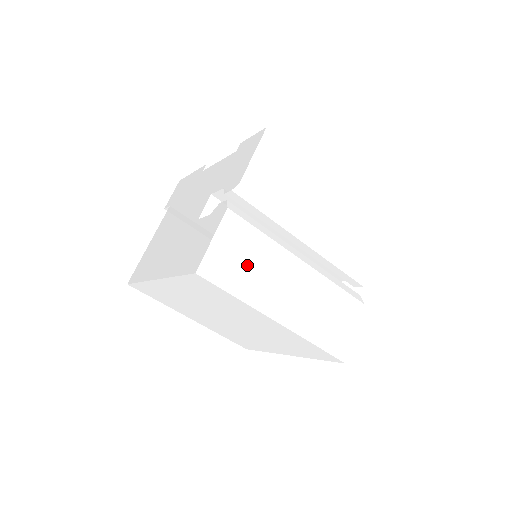
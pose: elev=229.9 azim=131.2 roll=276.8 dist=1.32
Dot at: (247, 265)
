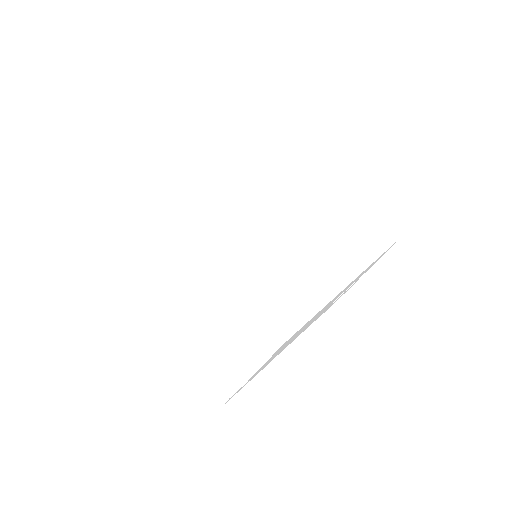
Dot at: occluded
